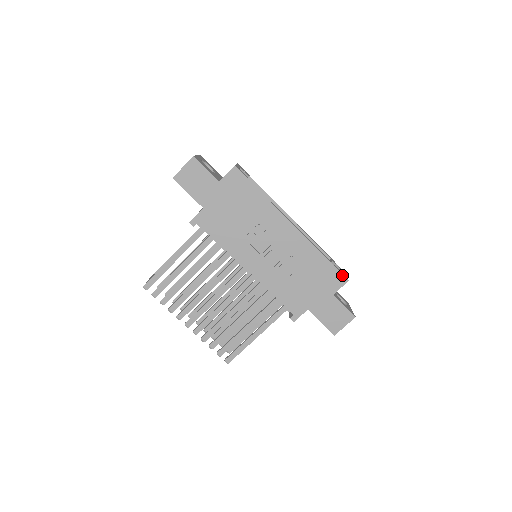
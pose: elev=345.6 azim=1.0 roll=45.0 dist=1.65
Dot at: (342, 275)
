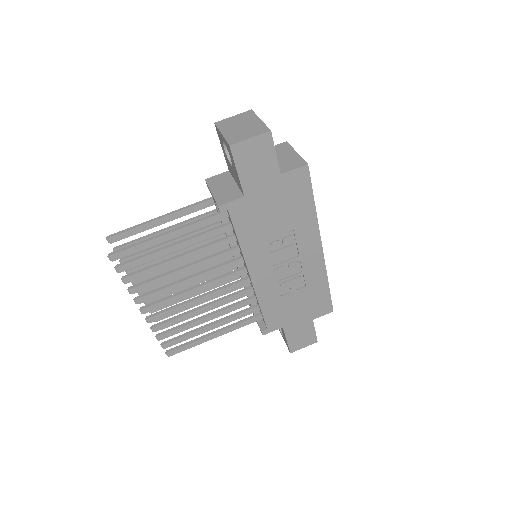
Dot at: (331, 305)
